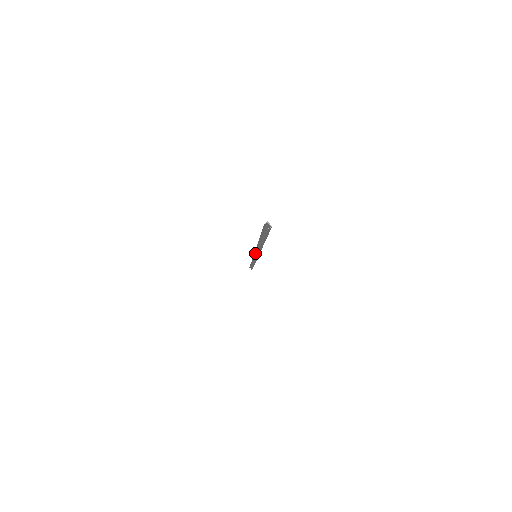
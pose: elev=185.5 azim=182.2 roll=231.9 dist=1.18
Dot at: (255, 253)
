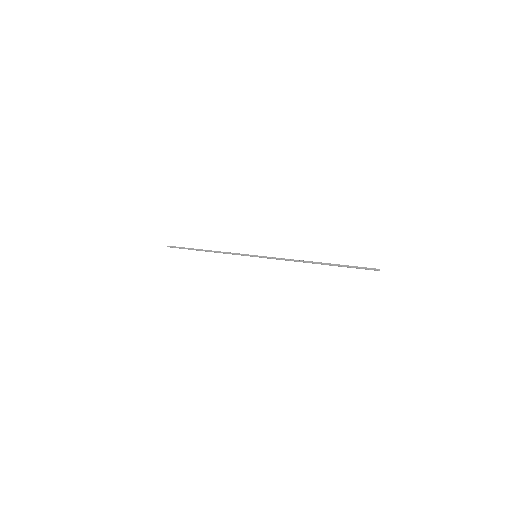
Dot at: (262, 257)
